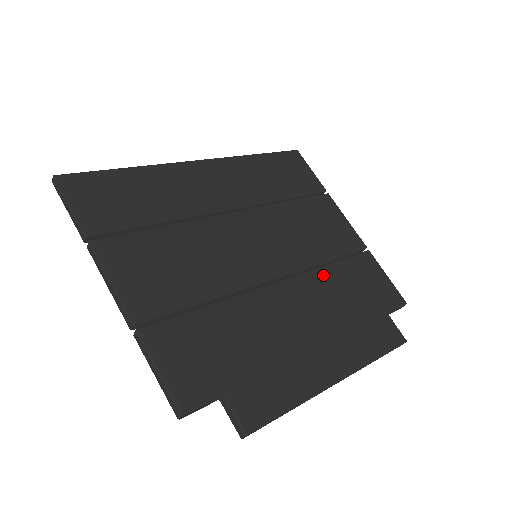
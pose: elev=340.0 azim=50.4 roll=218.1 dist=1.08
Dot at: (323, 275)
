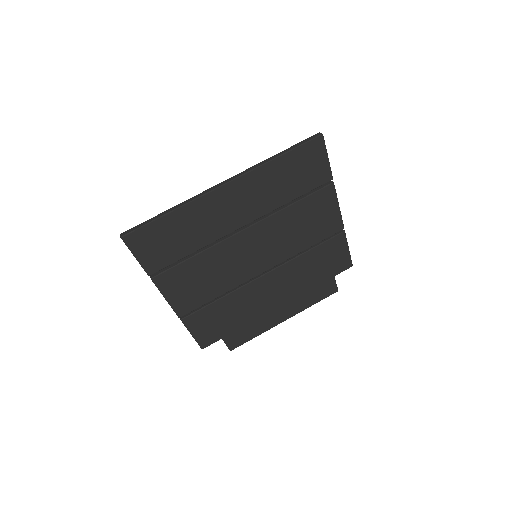
Dot at: (299, 262)
